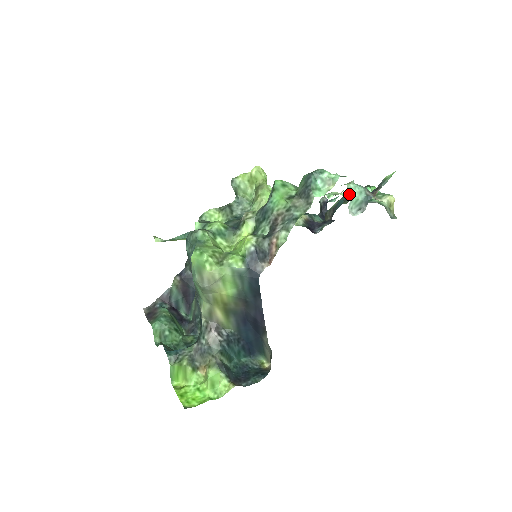
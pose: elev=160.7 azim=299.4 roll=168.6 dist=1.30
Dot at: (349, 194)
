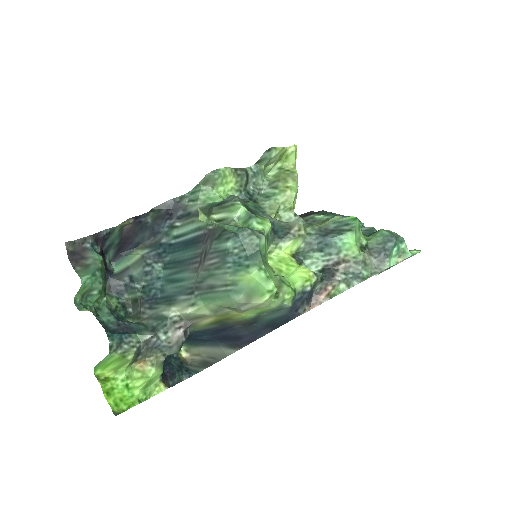
Dot at: occluded
